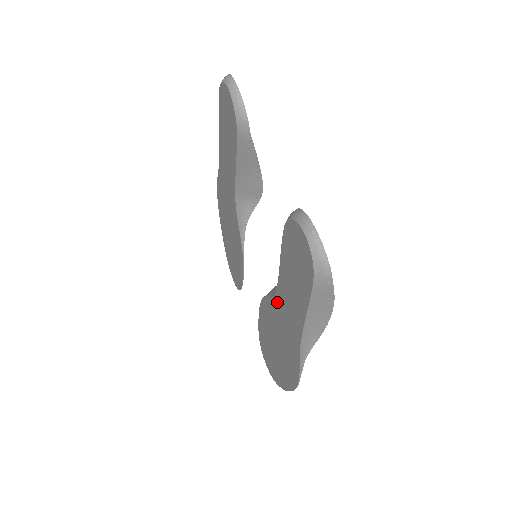
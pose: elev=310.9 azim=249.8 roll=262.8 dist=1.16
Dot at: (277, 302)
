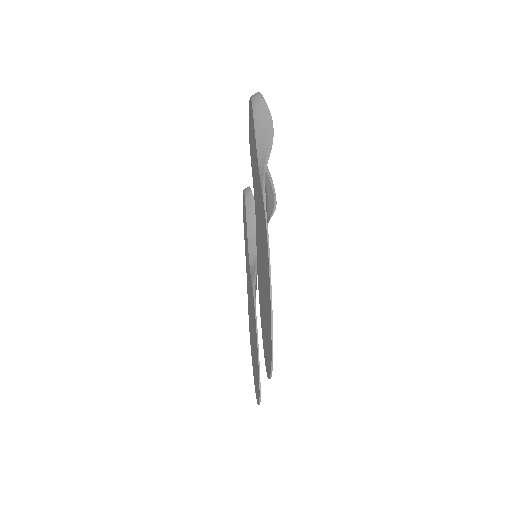
Dot at: (256, 212)
